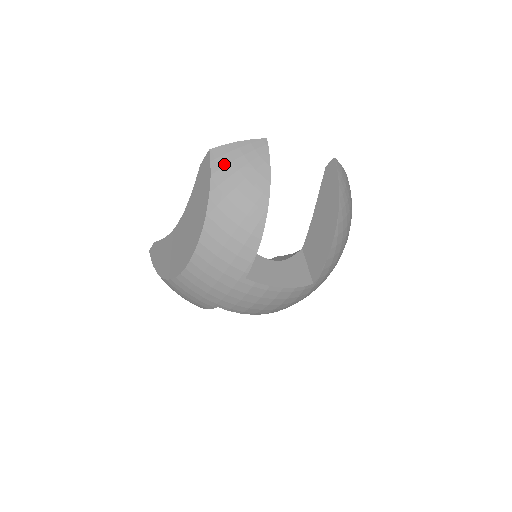
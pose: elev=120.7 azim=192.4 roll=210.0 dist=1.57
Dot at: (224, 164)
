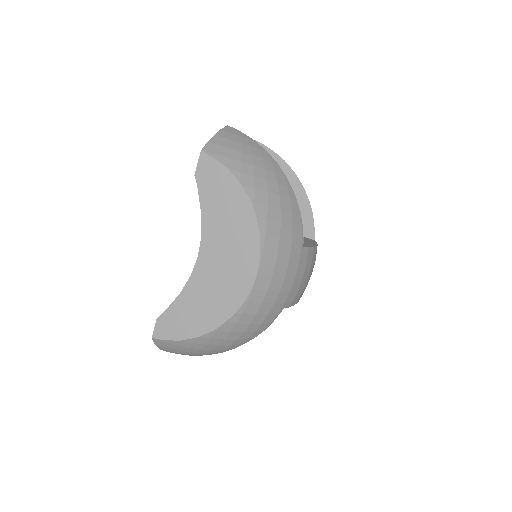
Dot at: (227, 153)
